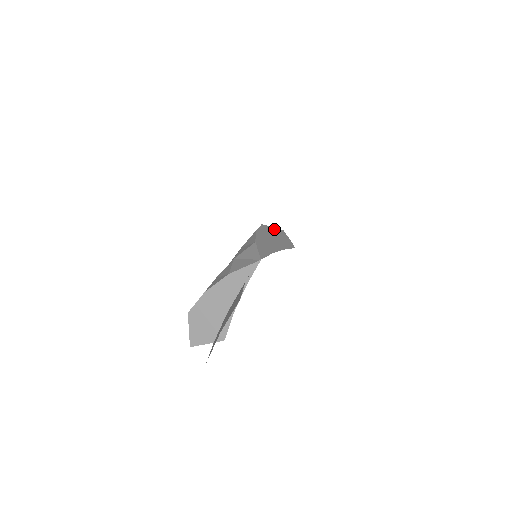
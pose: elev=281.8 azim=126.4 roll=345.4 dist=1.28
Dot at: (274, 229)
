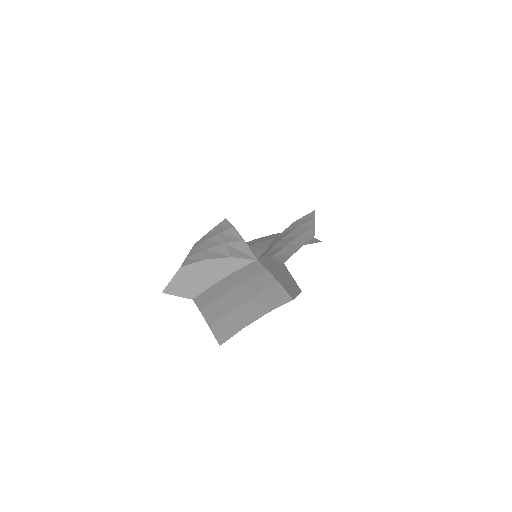
Dot at: occluded
